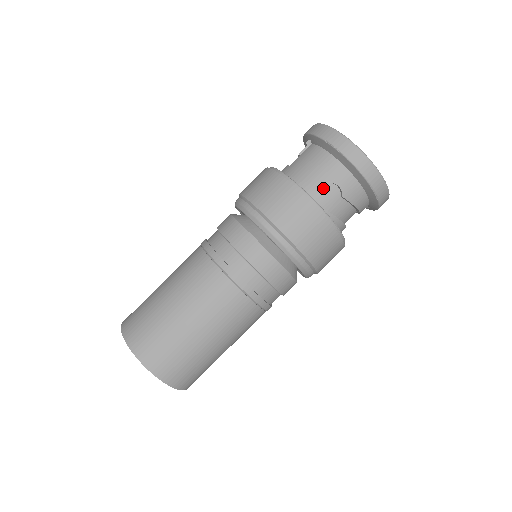
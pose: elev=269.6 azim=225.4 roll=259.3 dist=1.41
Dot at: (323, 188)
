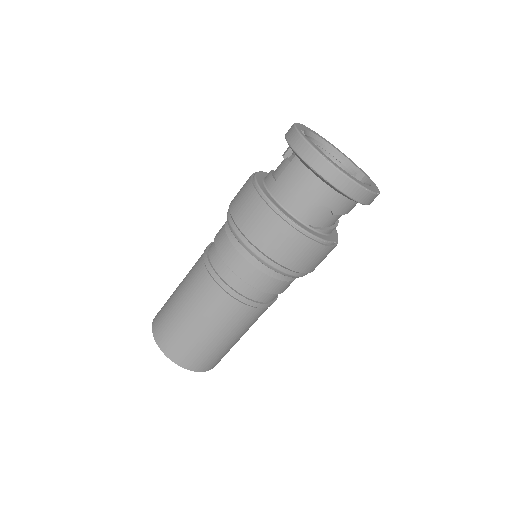
Dot at: (313, 210)
